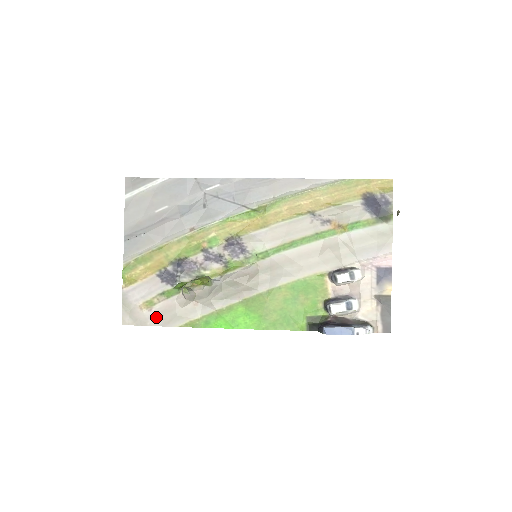
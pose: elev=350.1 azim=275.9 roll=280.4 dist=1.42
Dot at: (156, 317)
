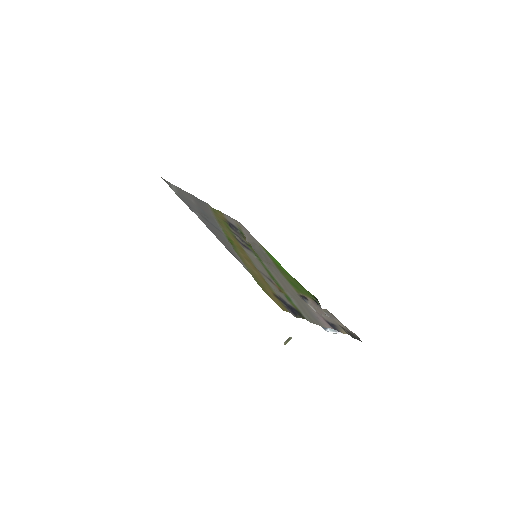
Dot at: (247, 232)
